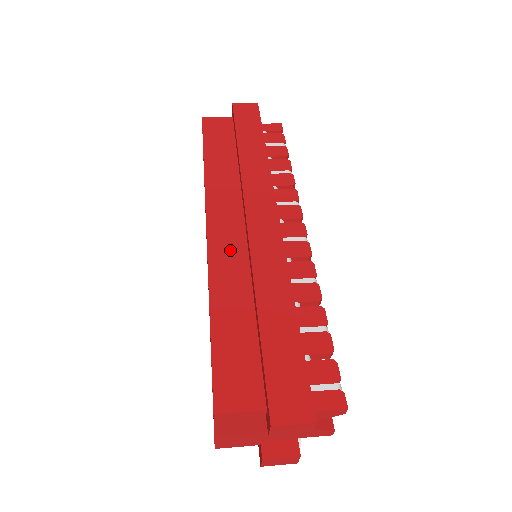
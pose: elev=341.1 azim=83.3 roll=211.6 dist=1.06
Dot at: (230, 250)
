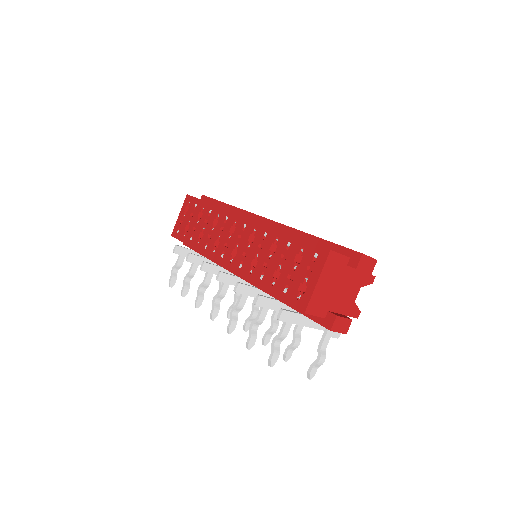
Dot at: occluded
